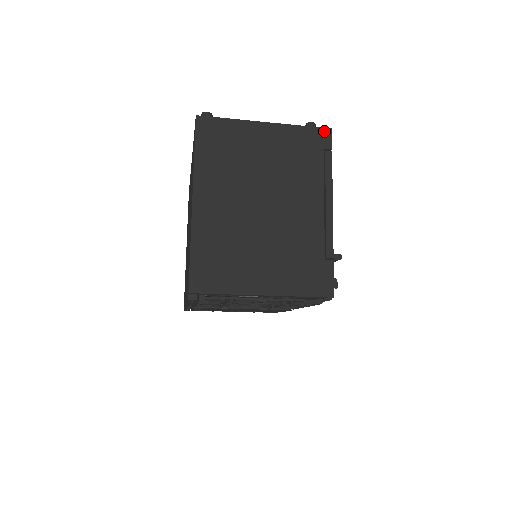
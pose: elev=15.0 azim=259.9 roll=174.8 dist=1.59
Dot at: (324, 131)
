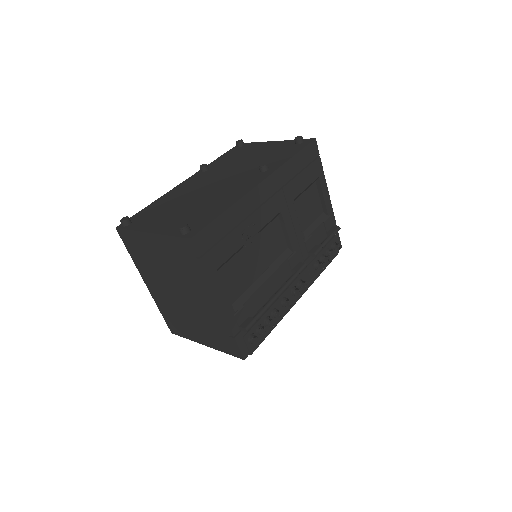
Dot at: (187, 241)
